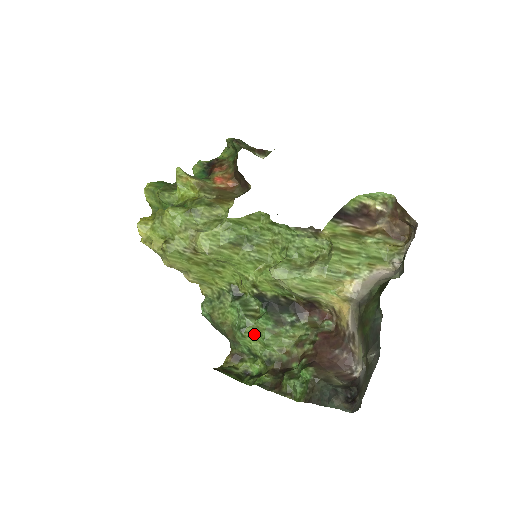
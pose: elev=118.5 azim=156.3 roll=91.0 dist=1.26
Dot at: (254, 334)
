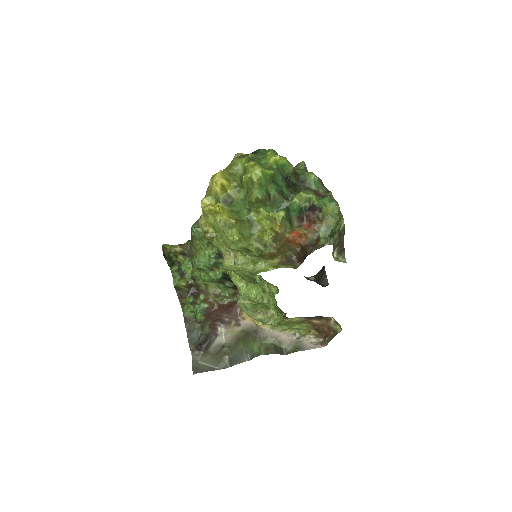
Dot at: (203, 272)
